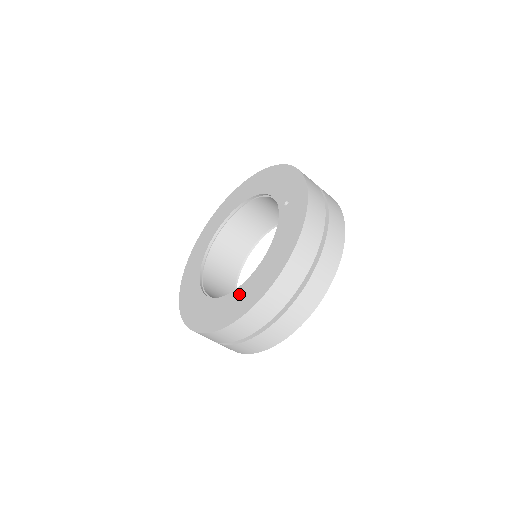
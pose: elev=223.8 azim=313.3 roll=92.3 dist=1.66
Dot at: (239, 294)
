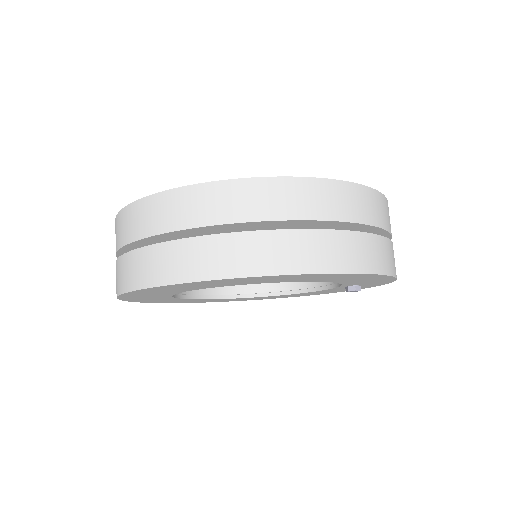
Dot at: occluded
